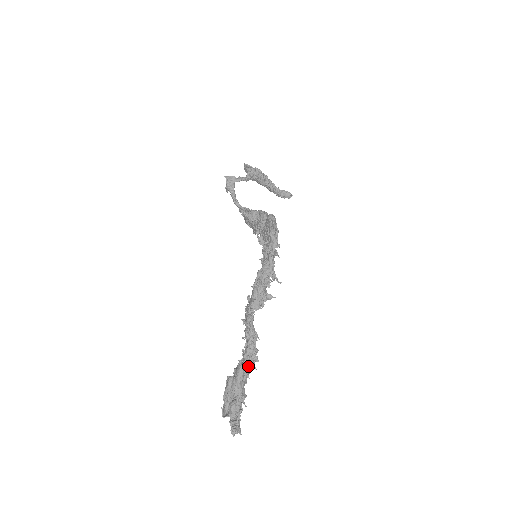
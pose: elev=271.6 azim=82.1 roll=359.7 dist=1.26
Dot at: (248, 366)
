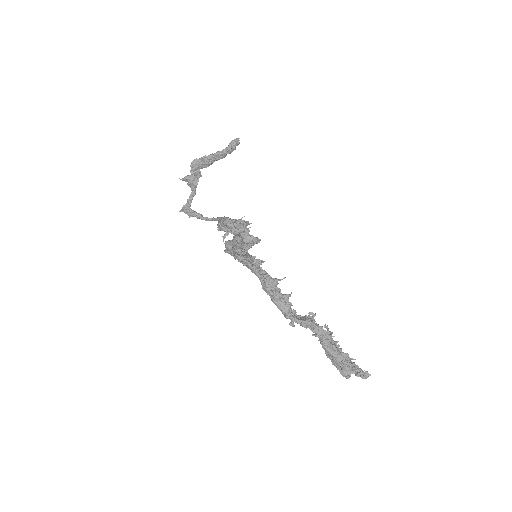
Dot at: (327, 341)
